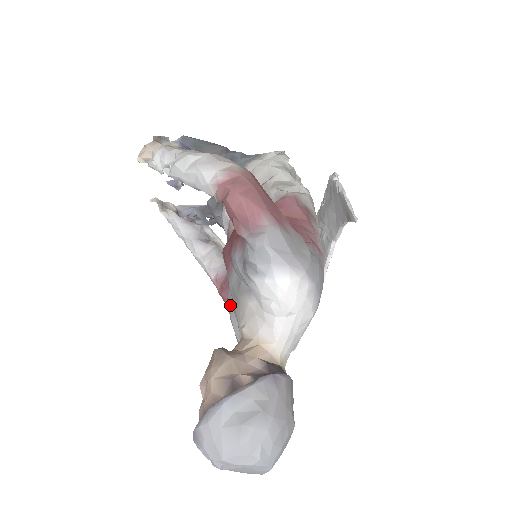
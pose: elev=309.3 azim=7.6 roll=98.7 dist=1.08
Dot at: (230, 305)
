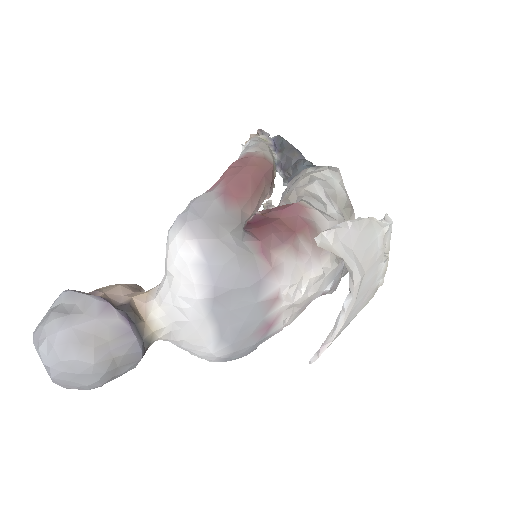
Dot at: occluded
